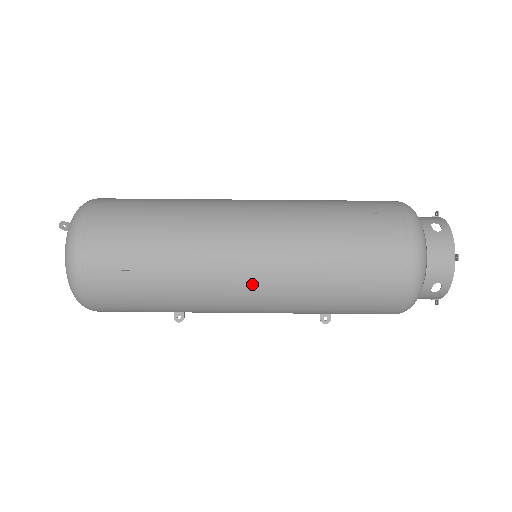
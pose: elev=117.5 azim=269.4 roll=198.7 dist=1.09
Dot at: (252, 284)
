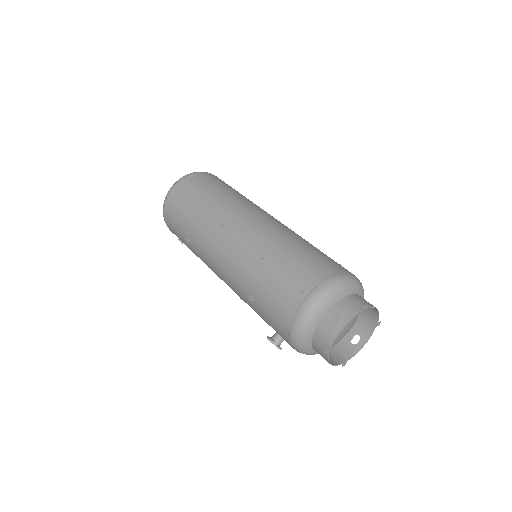
Dot at: (245, 227)
